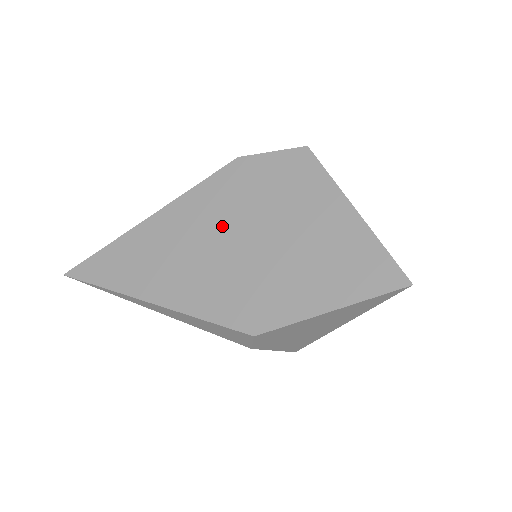
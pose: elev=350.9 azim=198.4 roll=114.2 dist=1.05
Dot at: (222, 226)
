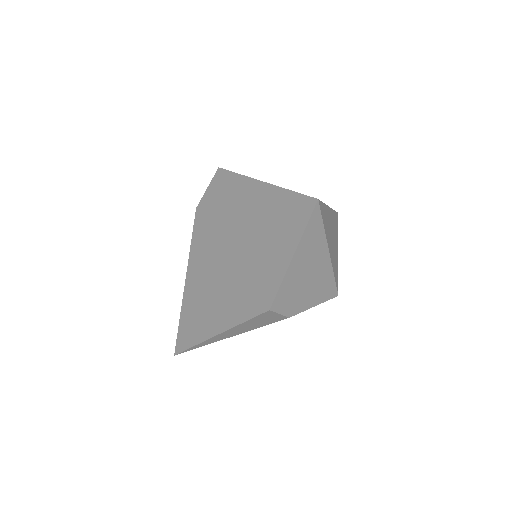
Dot at: (215, 257)
